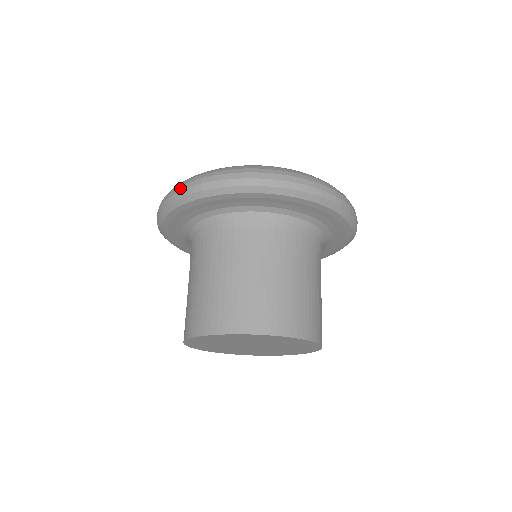
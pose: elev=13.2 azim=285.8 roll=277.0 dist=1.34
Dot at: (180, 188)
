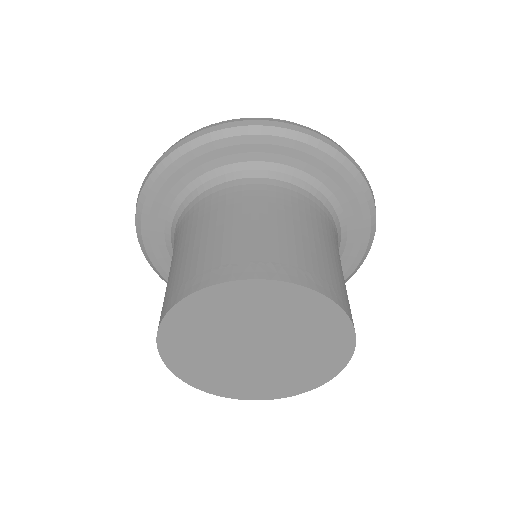
Dot at: (170, 147)
